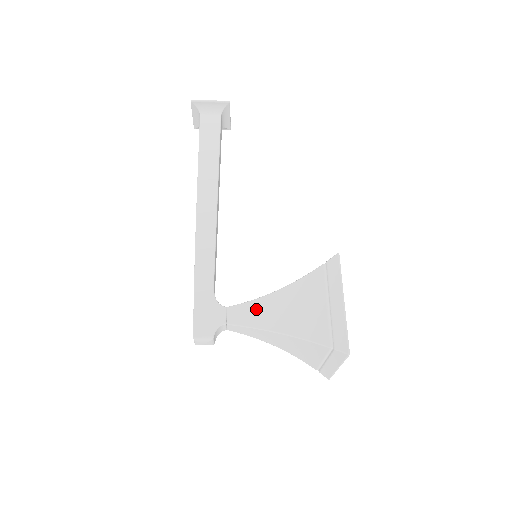
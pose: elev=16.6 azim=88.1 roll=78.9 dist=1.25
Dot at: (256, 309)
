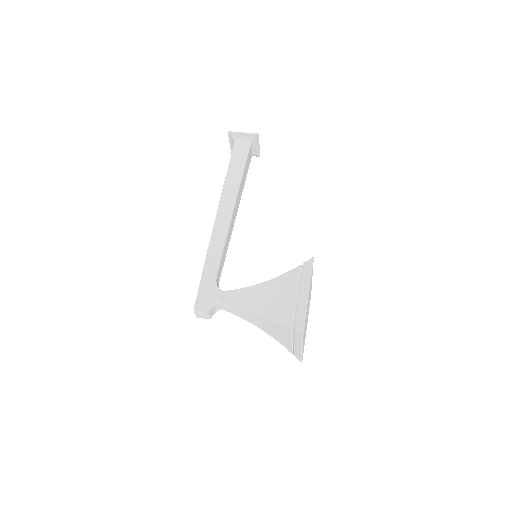
Dot at: (245, 295)
